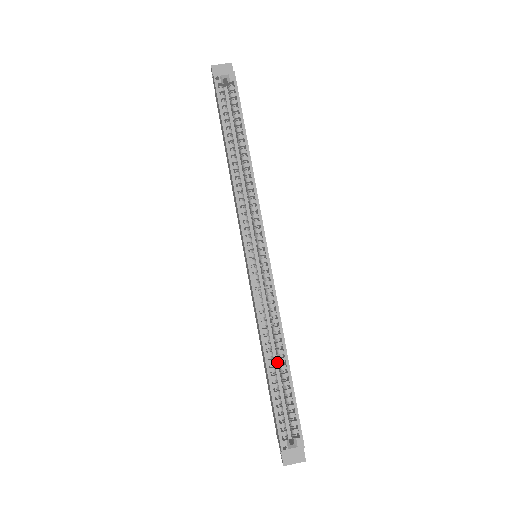
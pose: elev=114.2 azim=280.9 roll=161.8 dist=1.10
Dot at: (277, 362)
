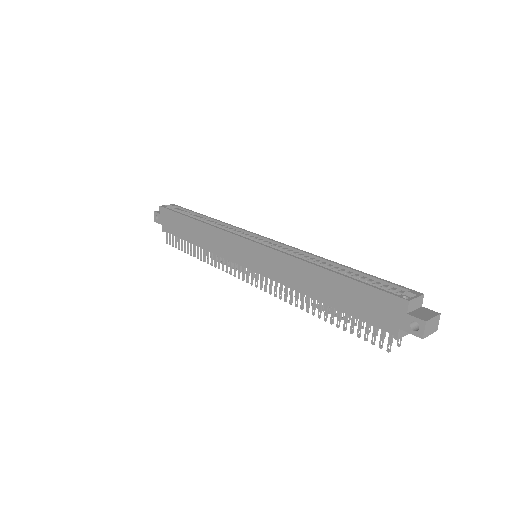
Dot at: occluded
